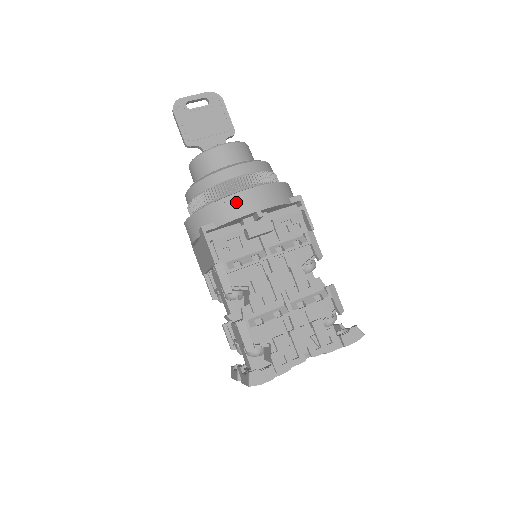
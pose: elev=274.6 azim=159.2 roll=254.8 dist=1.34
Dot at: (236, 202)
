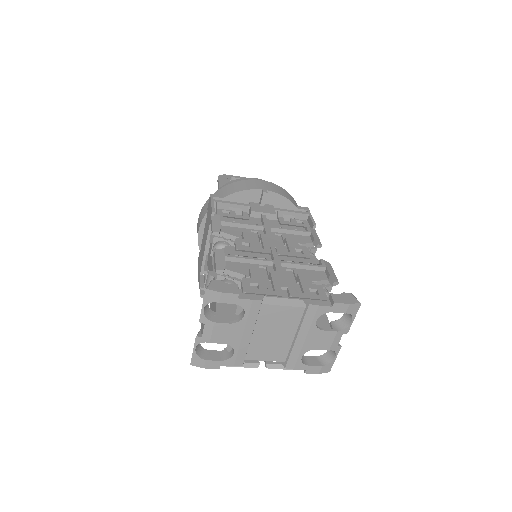
Dot at: (246, 183)
